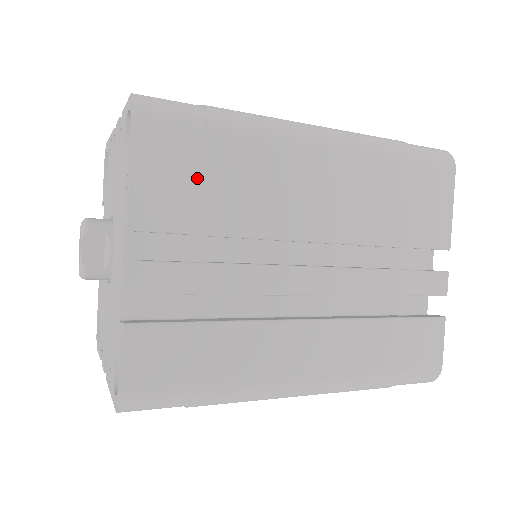
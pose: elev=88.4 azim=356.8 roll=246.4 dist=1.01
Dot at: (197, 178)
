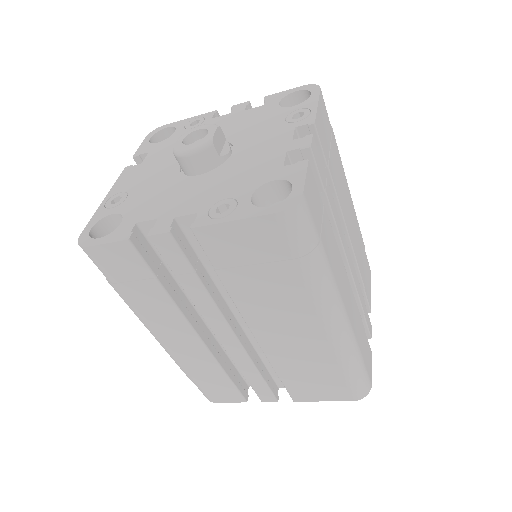
Dot at: (329, 142)
